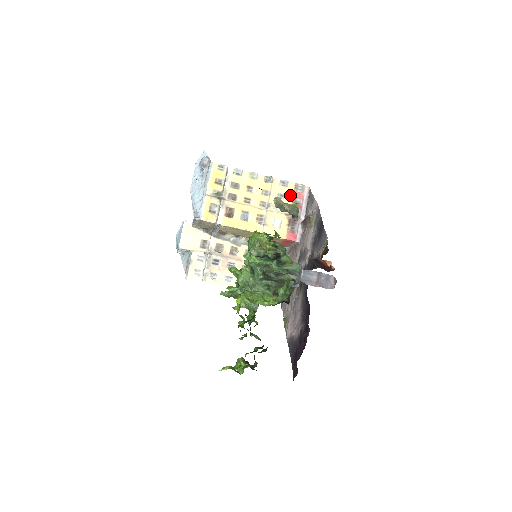
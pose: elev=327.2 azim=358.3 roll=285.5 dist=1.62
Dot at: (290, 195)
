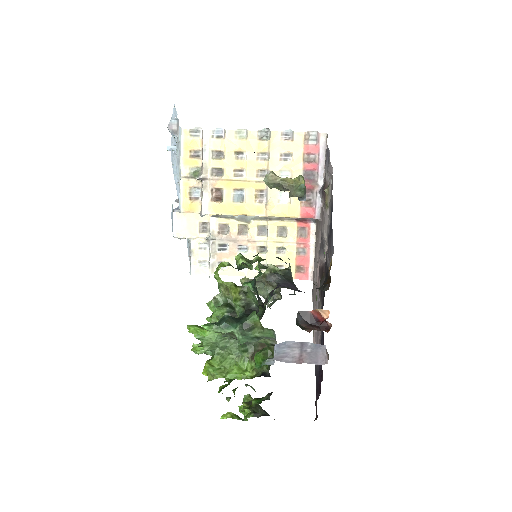
Dot at: (298, 152)
